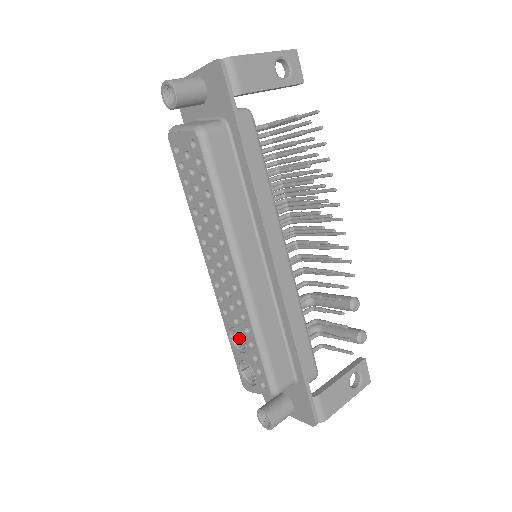
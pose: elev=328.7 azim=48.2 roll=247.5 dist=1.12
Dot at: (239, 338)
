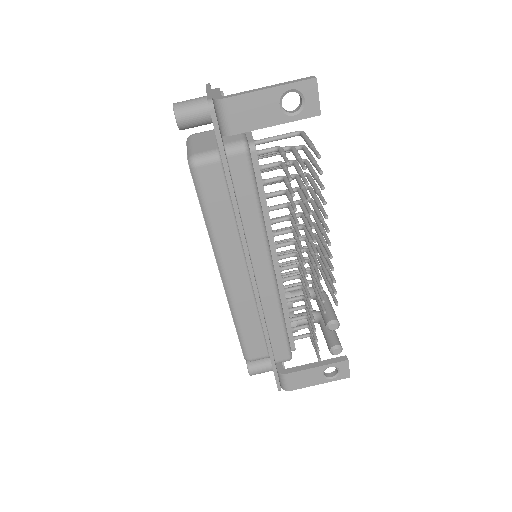
Dot at: occluded
